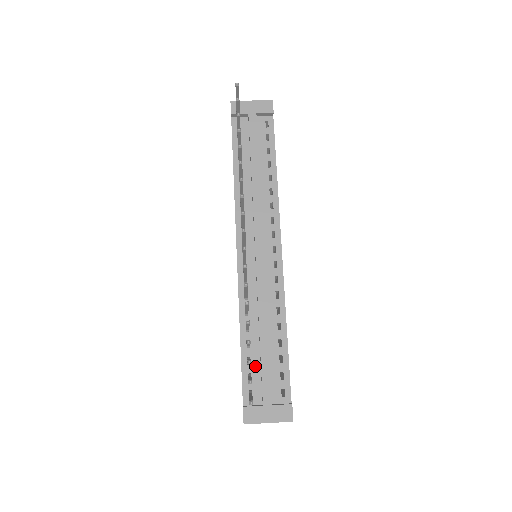
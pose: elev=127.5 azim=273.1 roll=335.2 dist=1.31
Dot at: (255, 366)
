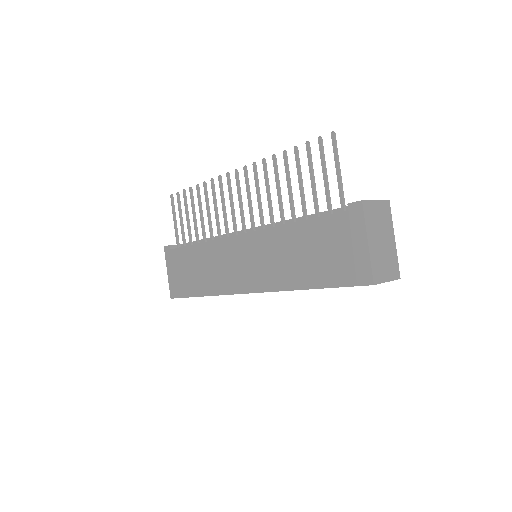
Dot at: occluded
